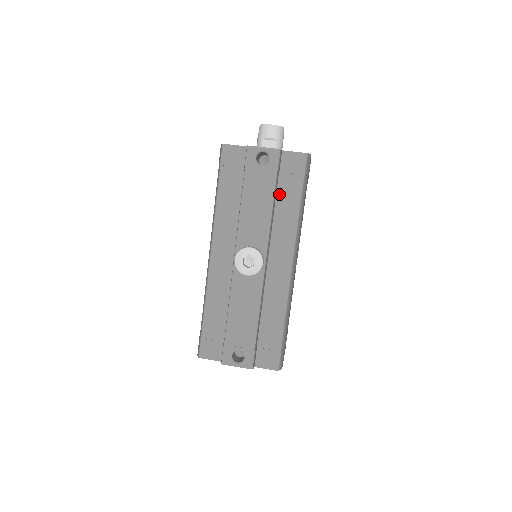
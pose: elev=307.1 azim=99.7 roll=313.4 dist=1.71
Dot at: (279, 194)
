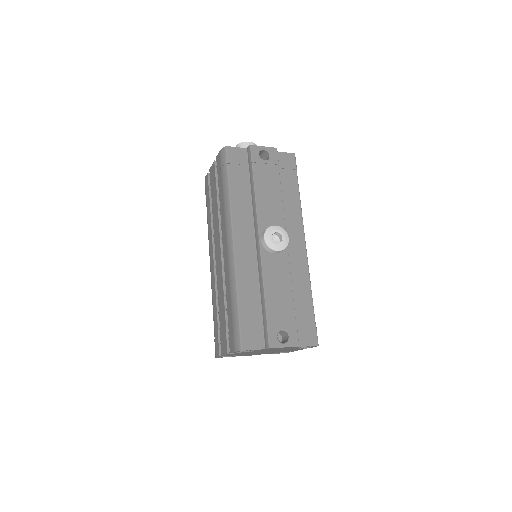
Dot at: (281, 185)
